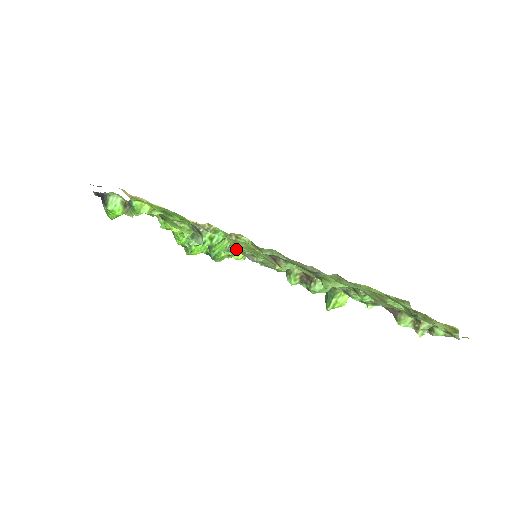
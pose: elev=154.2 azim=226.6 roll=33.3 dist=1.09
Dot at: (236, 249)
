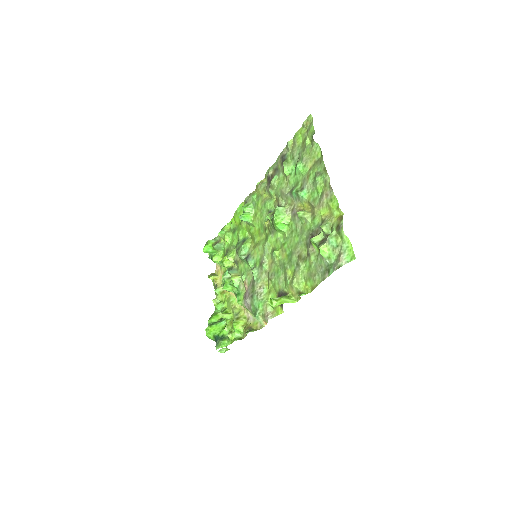
Dot at: (248, 256)
